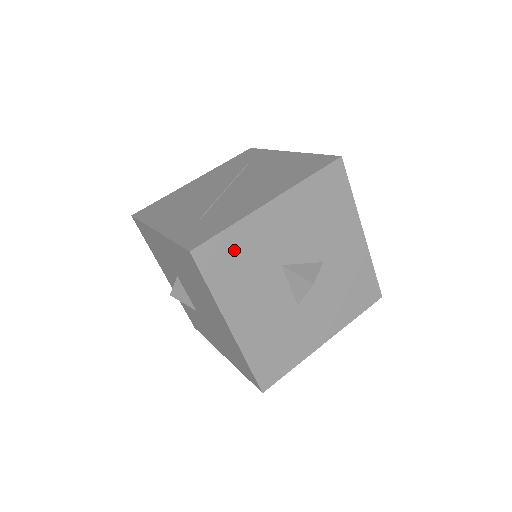
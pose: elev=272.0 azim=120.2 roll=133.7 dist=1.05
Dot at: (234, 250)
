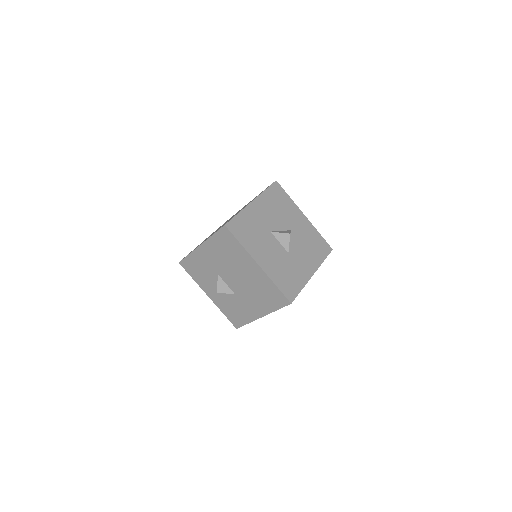
Dot at: (245, 224)
